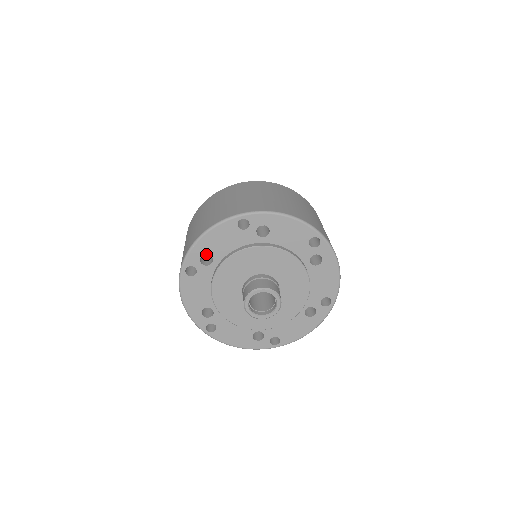
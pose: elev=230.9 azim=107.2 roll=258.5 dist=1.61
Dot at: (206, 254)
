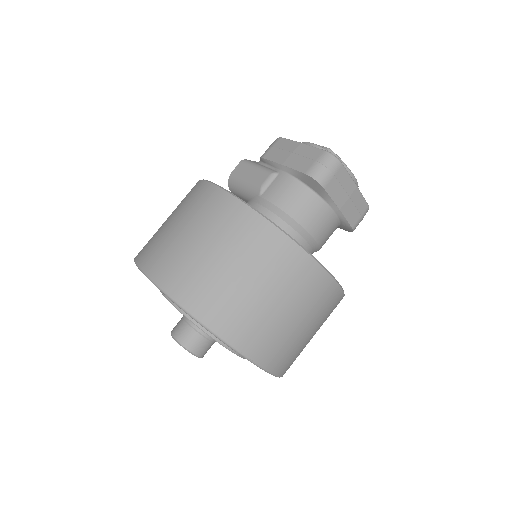
Dot at: occluded
